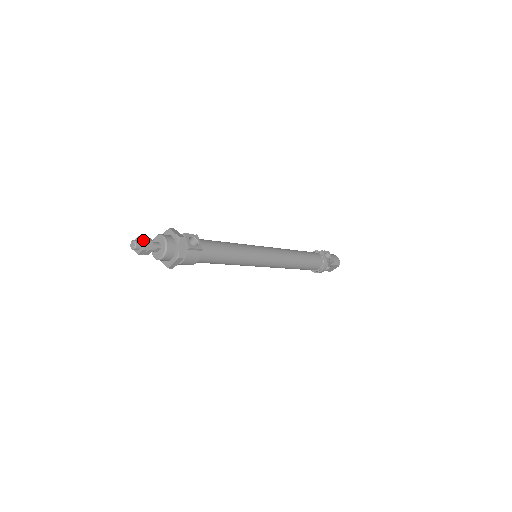
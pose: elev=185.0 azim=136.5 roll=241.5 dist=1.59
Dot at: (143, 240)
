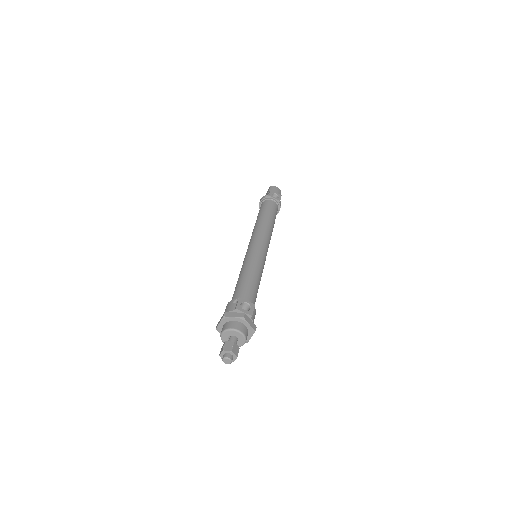
Dot at: (232, 351)
